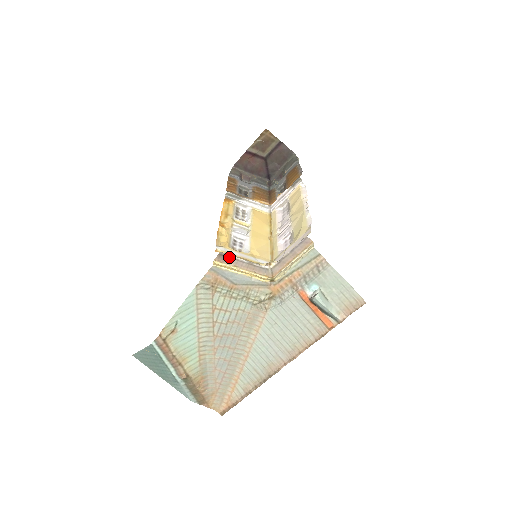
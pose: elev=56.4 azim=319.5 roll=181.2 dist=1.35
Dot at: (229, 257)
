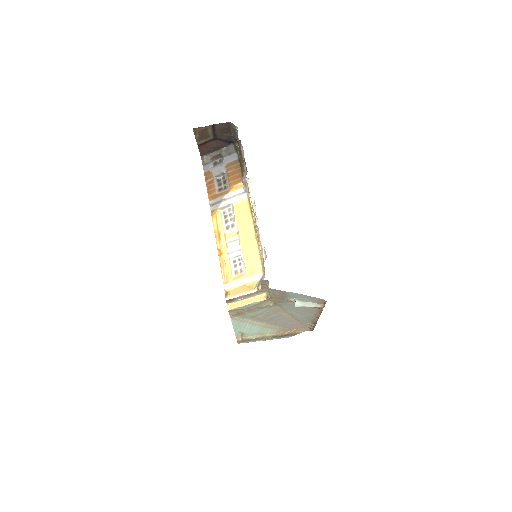
Dot at: (233, 299)
